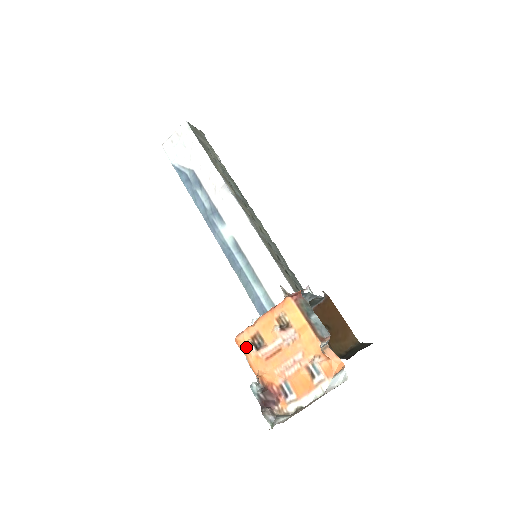
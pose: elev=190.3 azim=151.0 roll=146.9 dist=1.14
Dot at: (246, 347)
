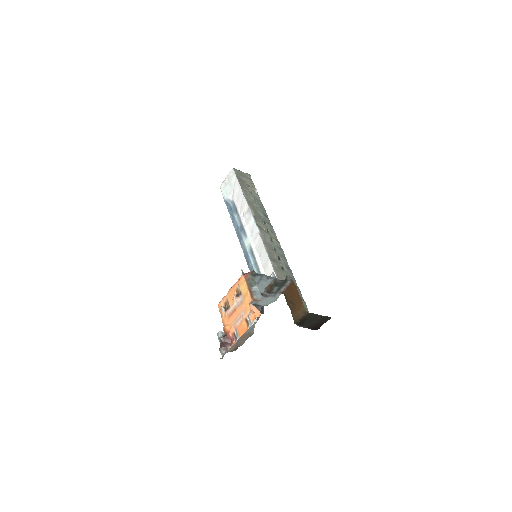
Dot at: (221, 310)
